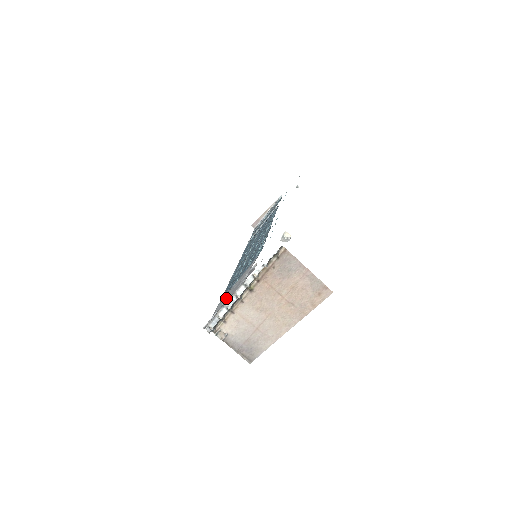
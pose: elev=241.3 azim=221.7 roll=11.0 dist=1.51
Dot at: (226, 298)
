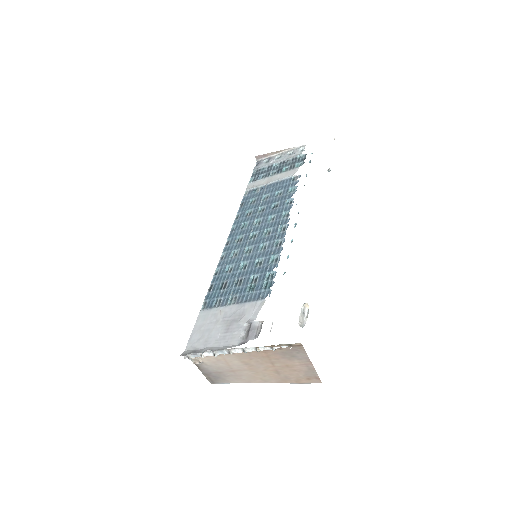
Dot at: (214, 326)
